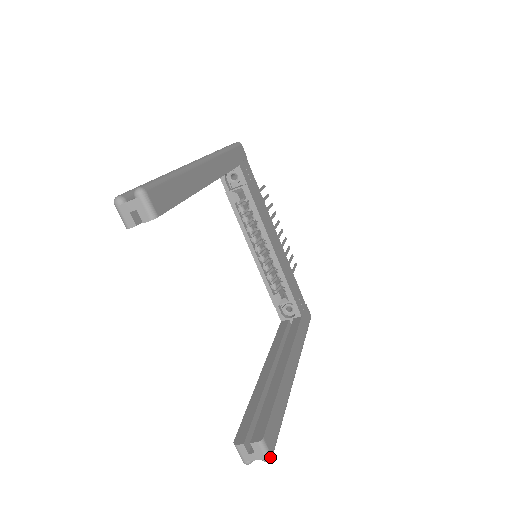
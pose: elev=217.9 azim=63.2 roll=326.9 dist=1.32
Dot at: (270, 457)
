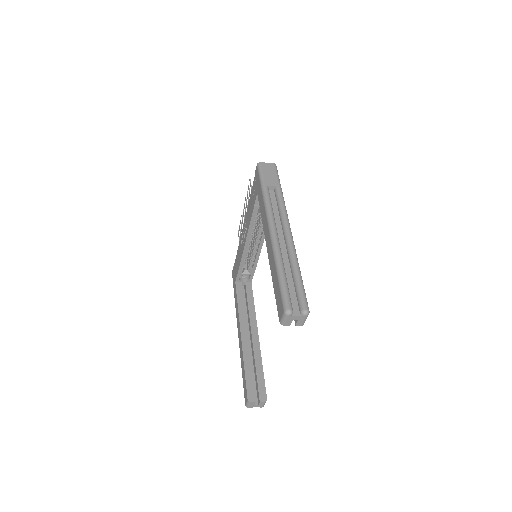
Dot at: occluded
